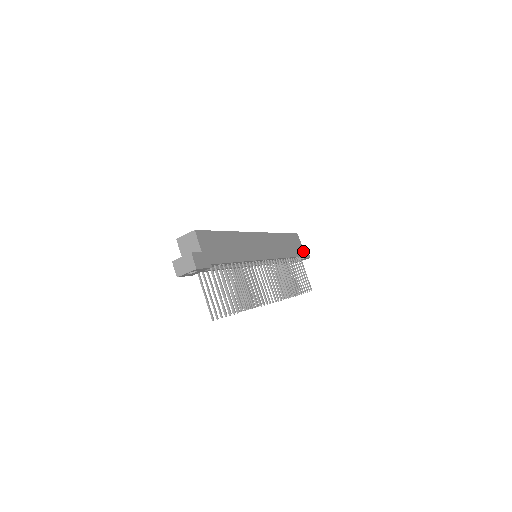
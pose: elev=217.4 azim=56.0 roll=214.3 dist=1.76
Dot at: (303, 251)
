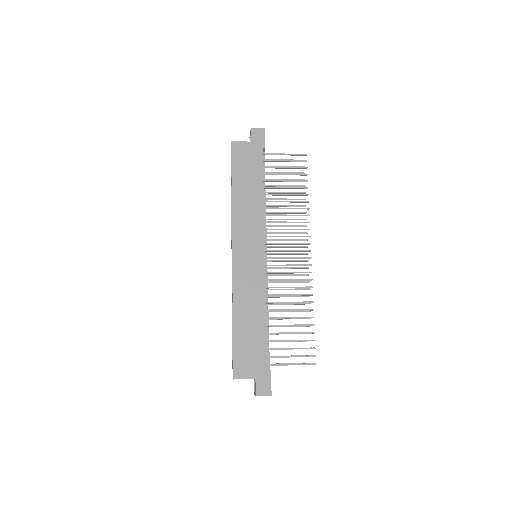
Dot at: (255, 144)
